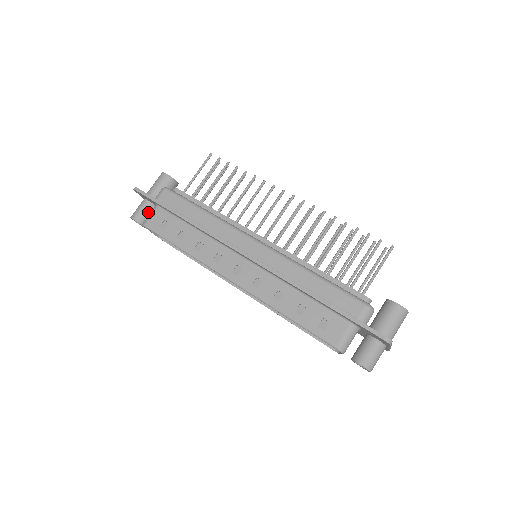
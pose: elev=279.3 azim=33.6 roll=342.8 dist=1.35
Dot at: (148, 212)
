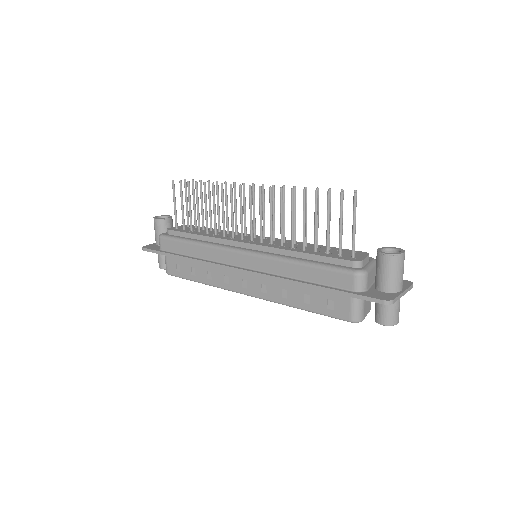
Dot at: occluded
